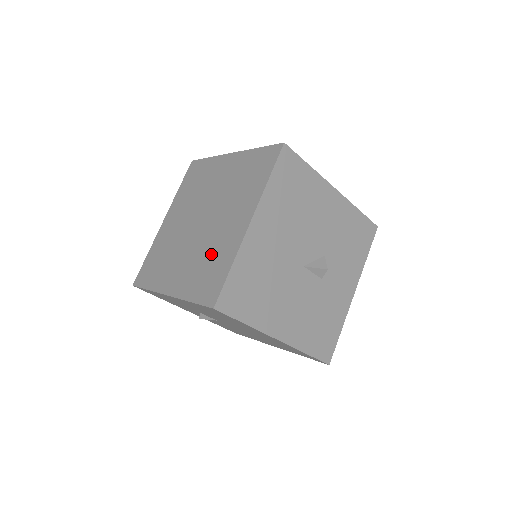
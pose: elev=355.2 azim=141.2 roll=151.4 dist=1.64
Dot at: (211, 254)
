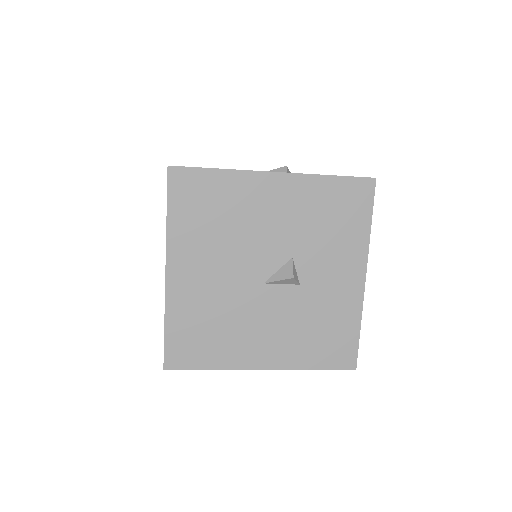
Dot at: occluded
